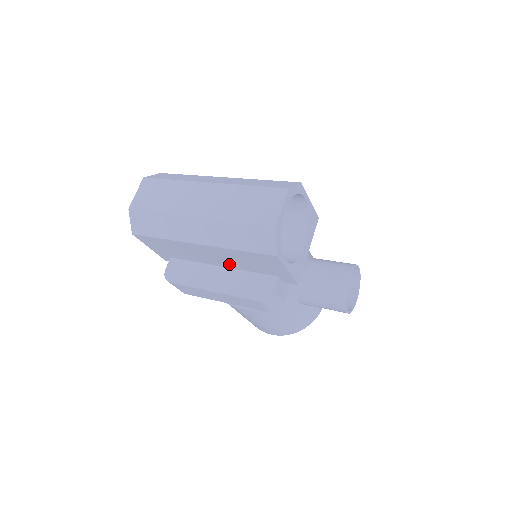
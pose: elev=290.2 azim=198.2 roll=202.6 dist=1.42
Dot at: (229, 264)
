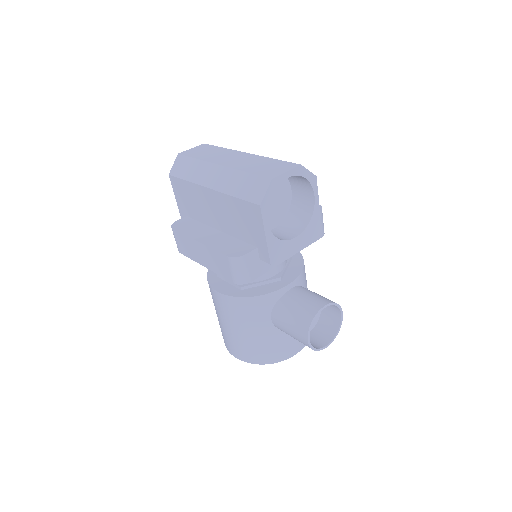
Dot at: (225, 225)
